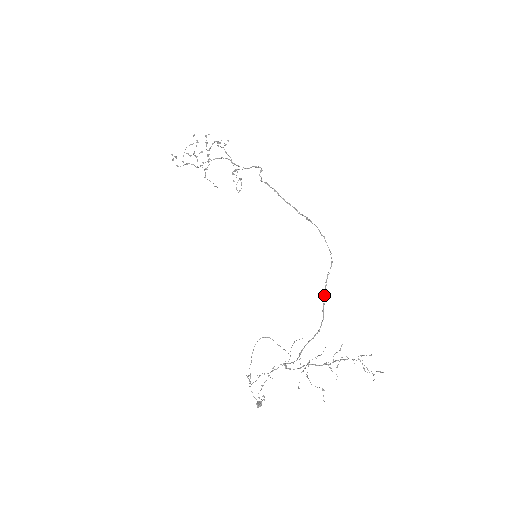
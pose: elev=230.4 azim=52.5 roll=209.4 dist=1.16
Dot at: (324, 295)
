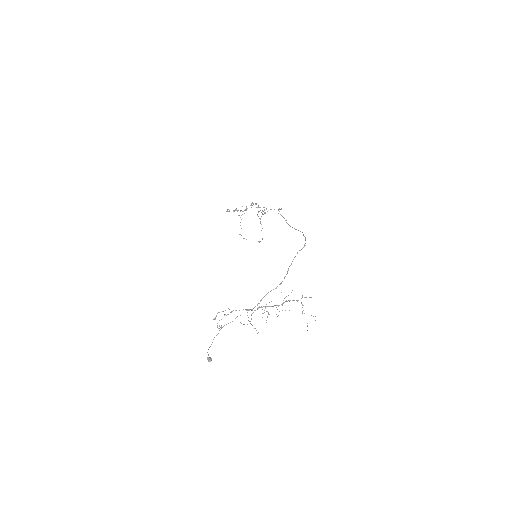
Dot at: occluded
